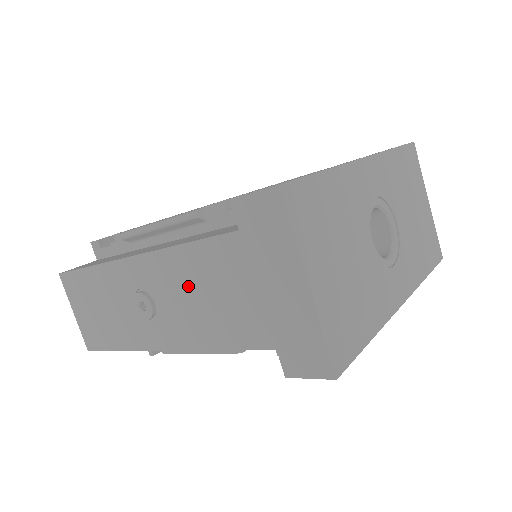
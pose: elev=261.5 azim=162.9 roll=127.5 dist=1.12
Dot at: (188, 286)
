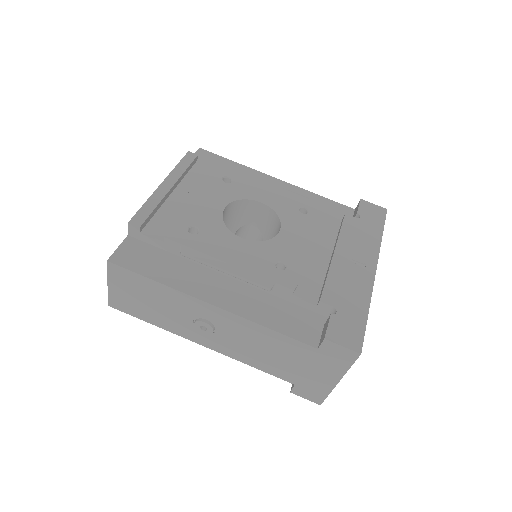
Dot at: (254, 341)
